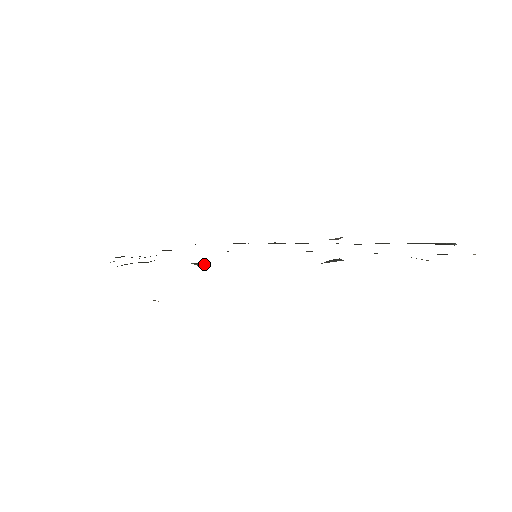
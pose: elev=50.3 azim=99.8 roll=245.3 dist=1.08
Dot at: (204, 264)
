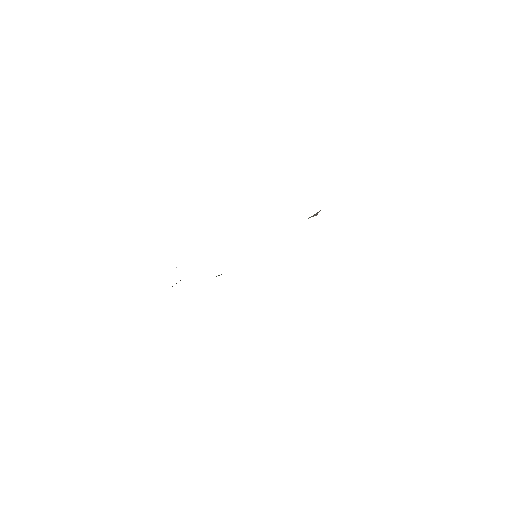
Dot at: occluded
